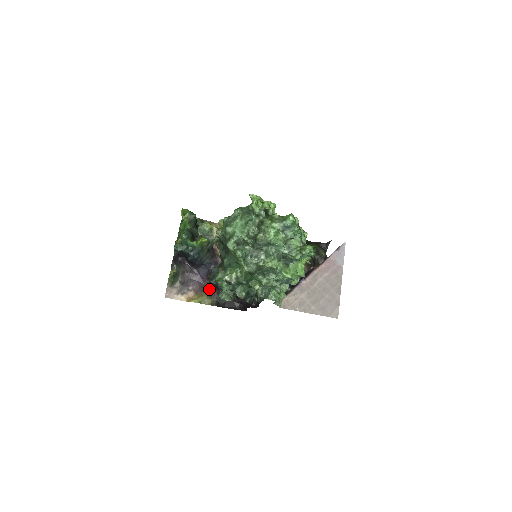
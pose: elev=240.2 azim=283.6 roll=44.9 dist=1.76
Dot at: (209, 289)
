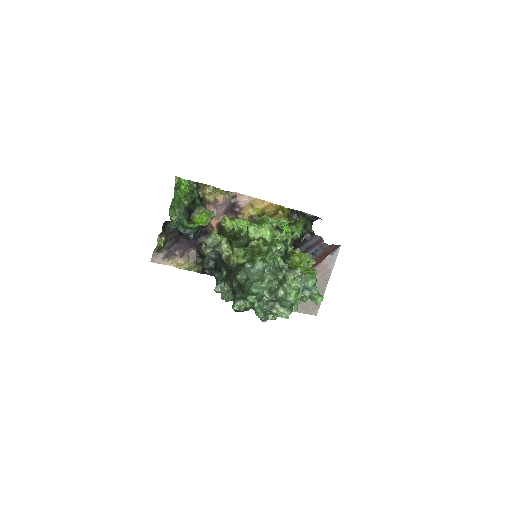
Dot at: (196, 256)
